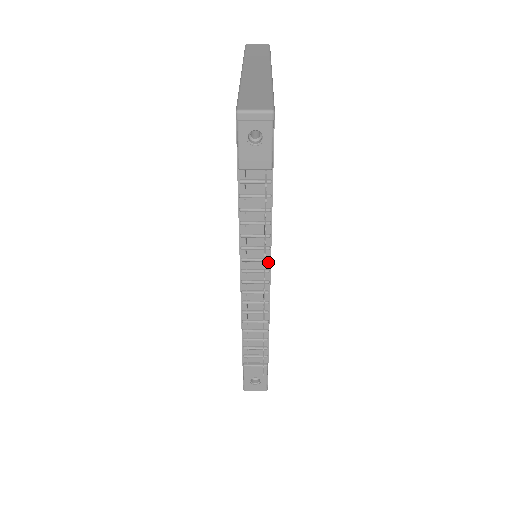
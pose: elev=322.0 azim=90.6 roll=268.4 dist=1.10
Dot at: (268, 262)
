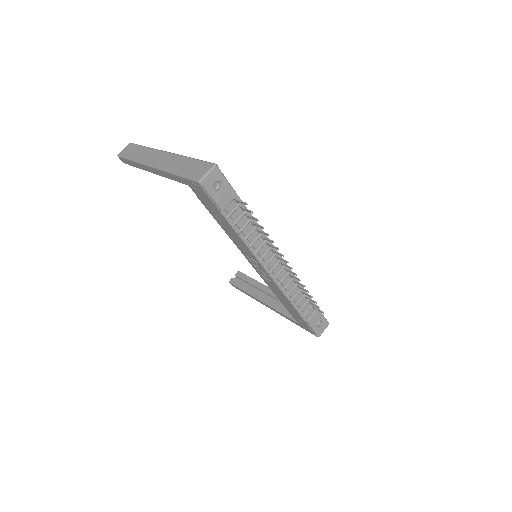
Dot at: occluded
